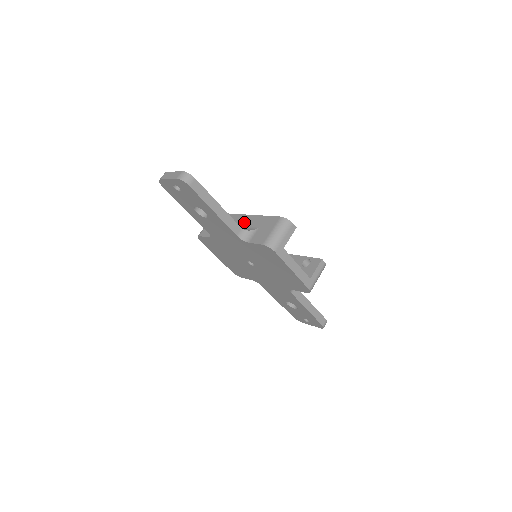
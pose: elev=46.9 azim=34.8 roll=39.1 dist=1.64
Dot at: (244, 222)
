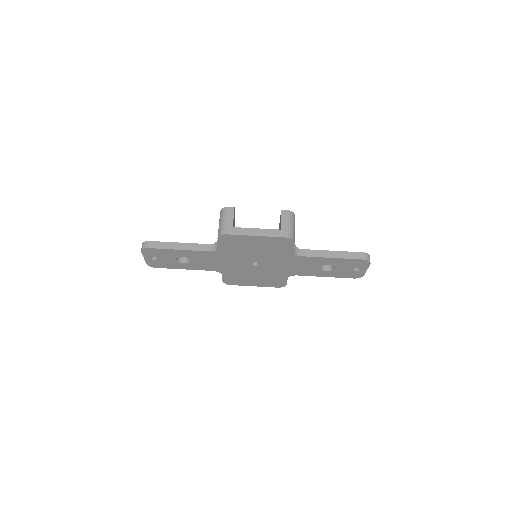
Dot at: occluded
